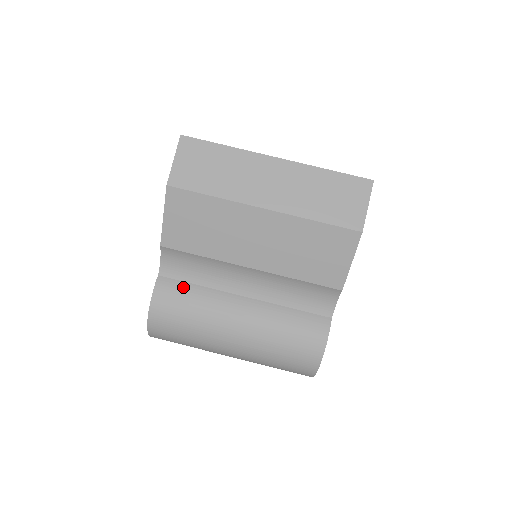
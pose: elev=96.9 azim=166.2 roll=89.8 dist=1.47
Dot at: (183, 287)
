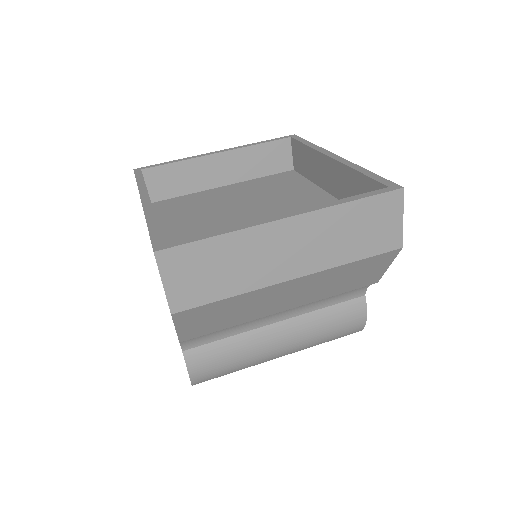
Dot at: (214, 348)
